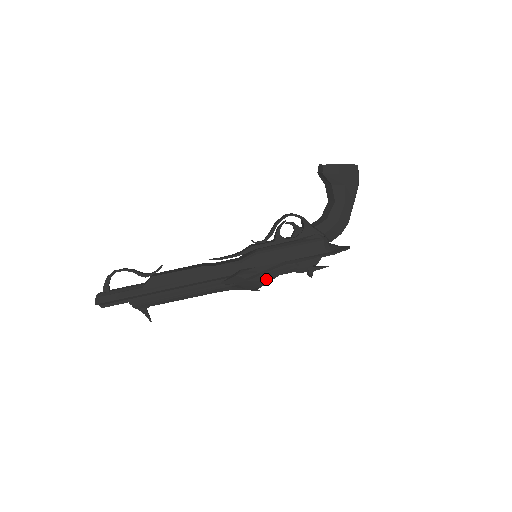
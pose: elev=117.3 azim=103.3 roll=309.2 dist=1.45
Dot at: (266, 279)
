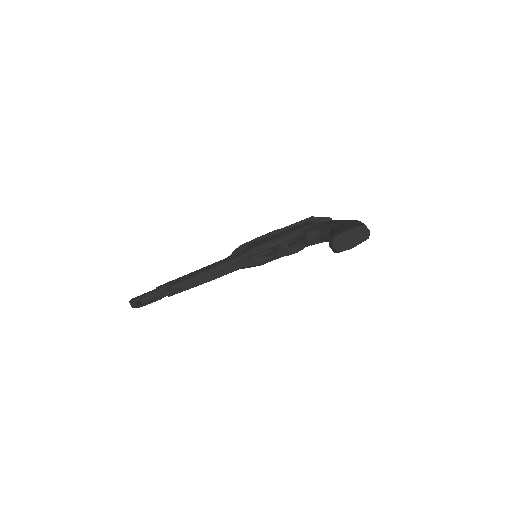
Dot at: occluded
